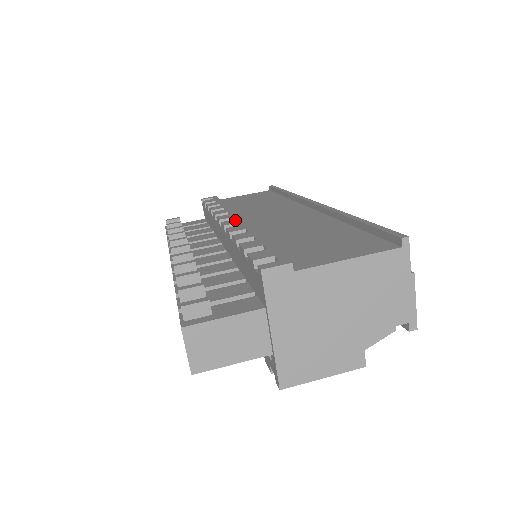
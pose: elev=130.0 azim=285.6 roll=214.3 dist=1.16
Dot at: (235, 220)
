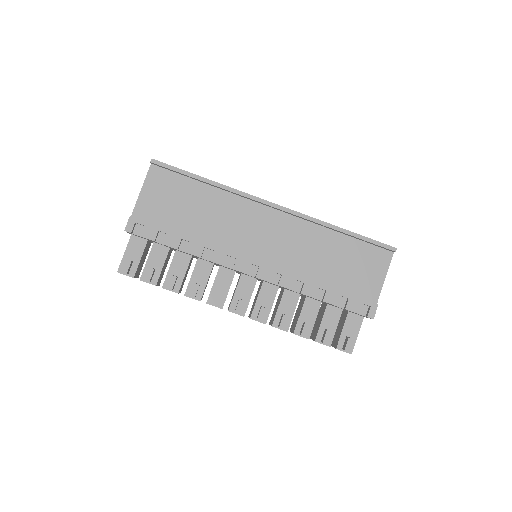
Dot at: (263, 270)
